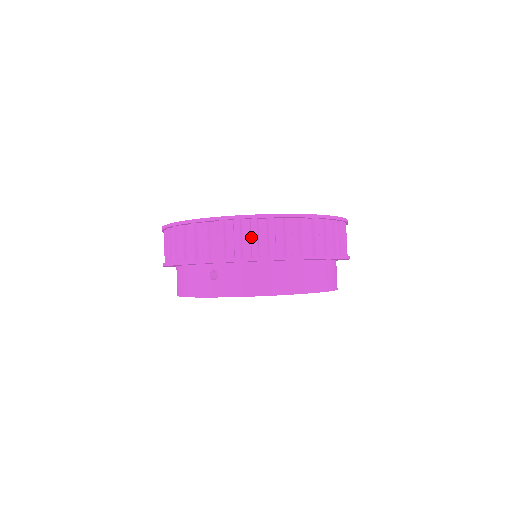
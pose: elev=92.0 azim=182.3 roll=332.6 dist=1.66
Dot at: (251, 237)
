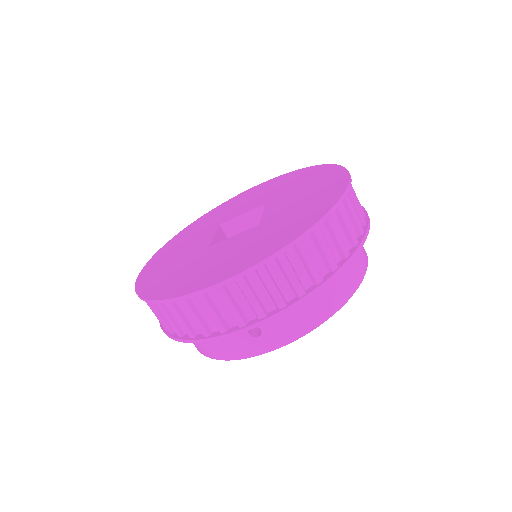
Dot at: (287, 276)
